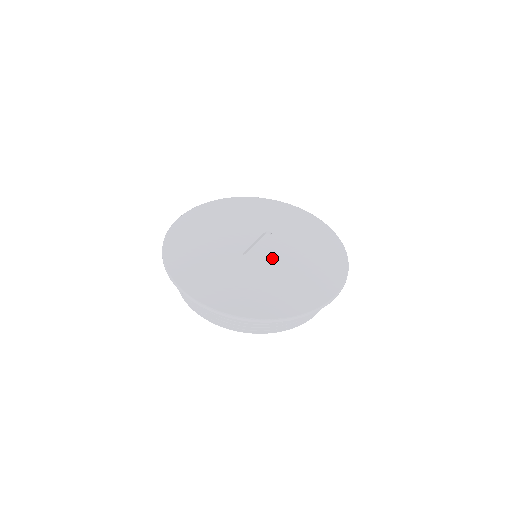
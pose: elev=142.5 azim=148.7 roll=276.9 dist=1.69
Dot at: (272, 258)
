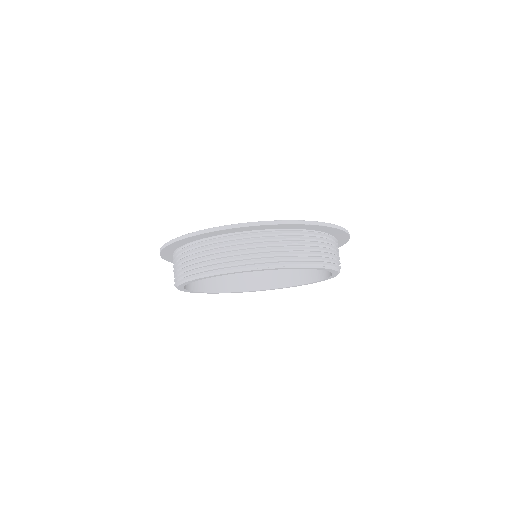
Dot at: occluded
